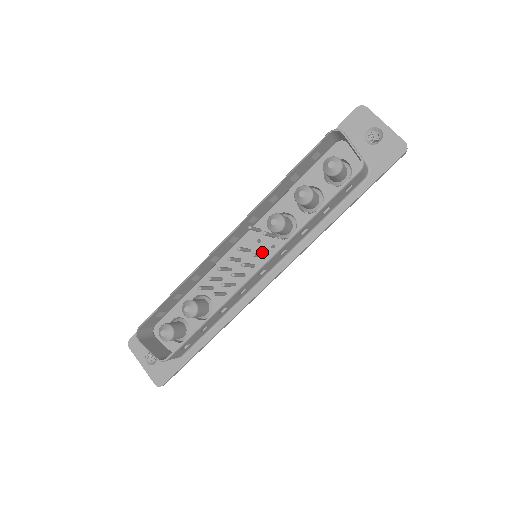
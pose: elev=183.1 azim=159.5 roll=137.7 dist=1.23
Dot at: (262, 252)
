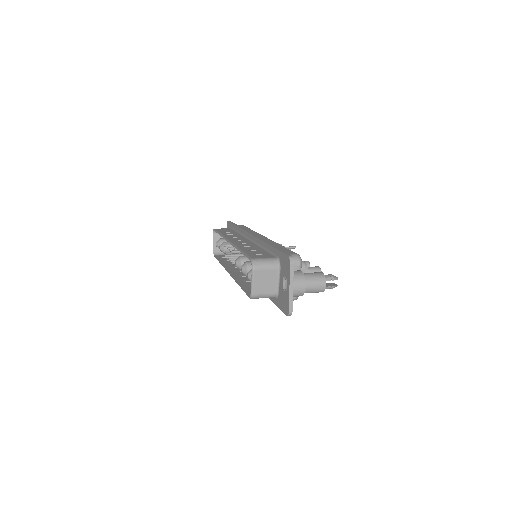
Dot at: occluded
